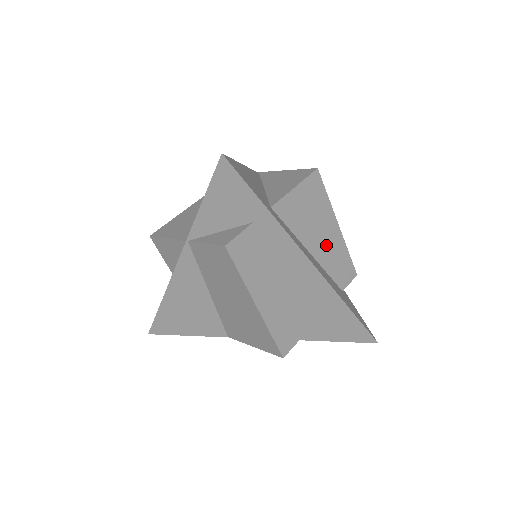
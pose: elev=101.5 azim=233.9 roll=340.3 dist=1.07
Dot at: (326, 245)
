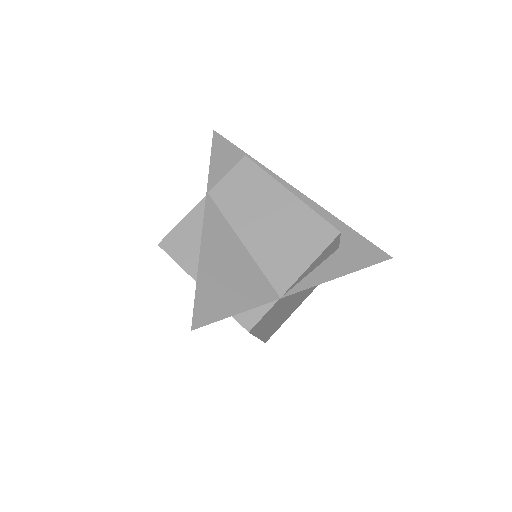
Dot at: occluded
